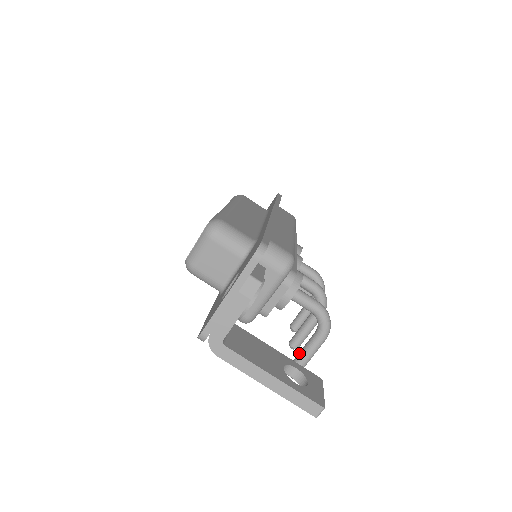
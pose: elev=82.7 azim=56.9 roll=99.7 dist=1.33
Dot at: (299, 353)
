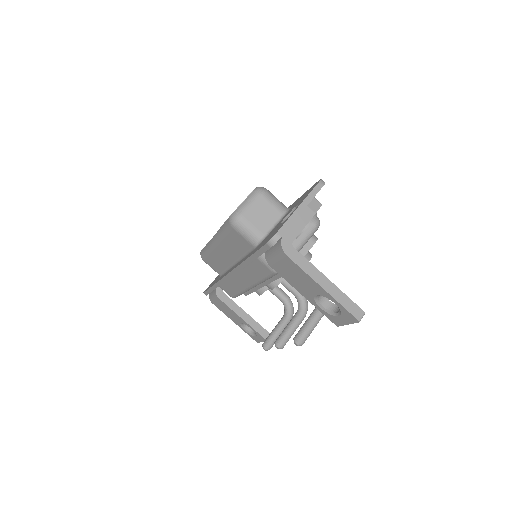
Dot at: (304, 323)
